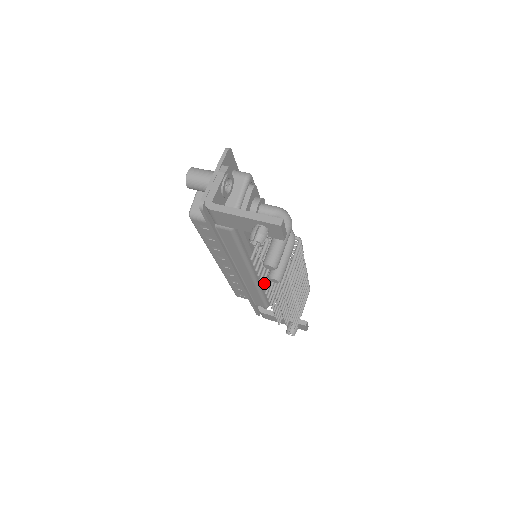
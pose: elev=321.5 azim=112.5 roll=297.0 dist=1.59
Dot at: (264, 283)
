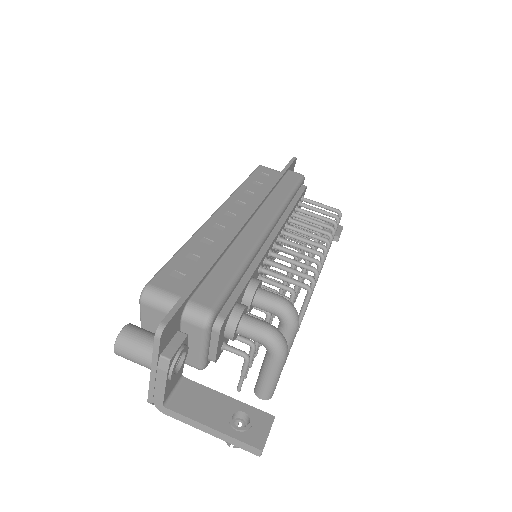
Dot at: occluded
